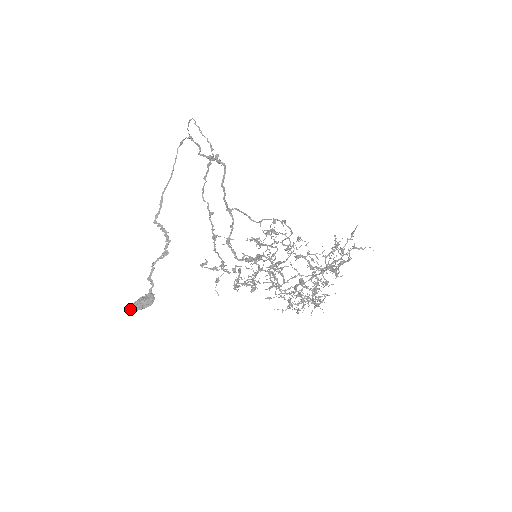
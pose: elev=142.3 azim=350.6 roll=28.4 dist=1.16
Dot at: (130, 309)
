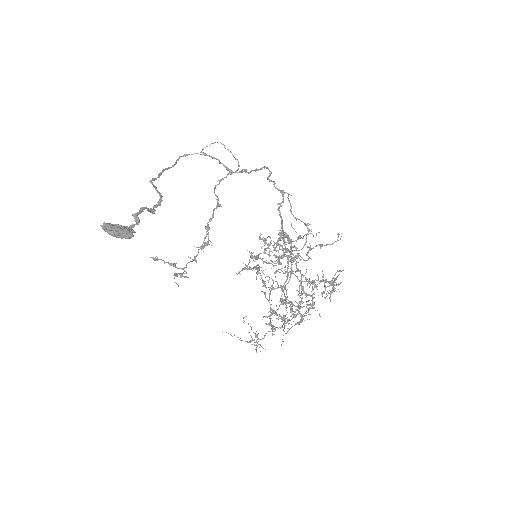
Dot at: (106, 224)
